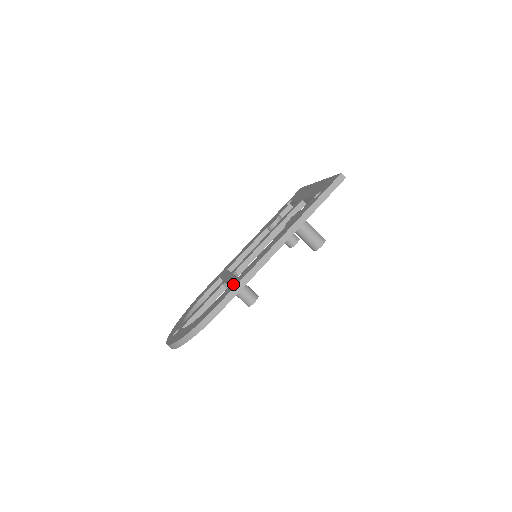
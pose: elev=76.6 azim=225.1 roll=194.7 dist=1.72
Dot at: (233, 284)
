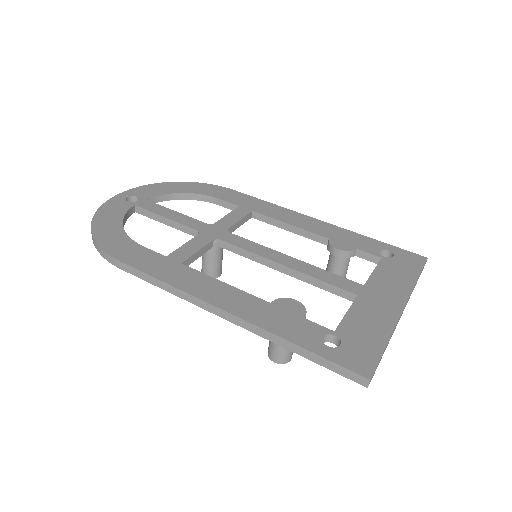
Dot at: (162, 265)
